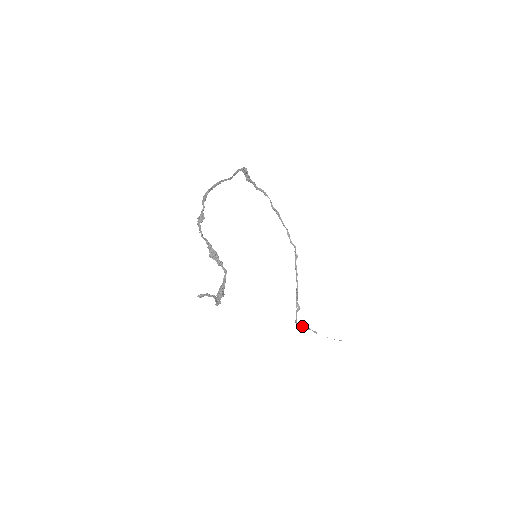
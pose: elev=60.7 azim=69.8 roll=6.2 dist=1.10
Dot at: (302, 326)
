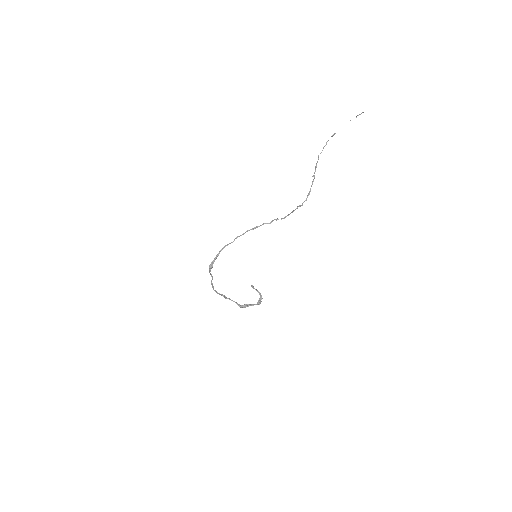
Dot at: (318, 158)
